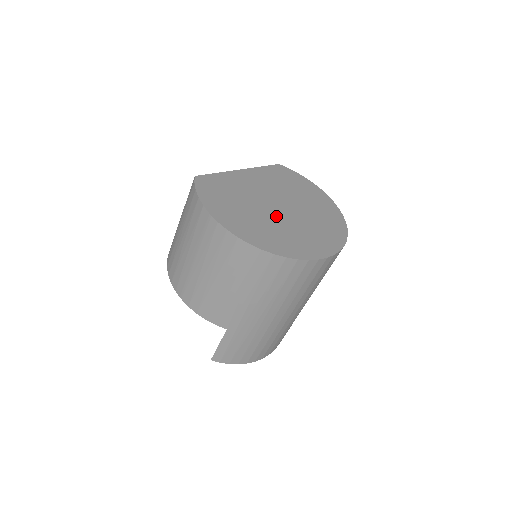
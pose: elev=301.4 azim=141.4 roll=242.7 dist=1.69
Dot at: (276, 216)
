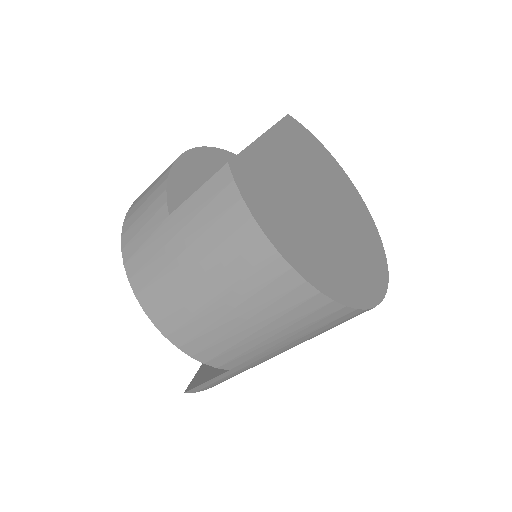
Dot at: (329, 228)
